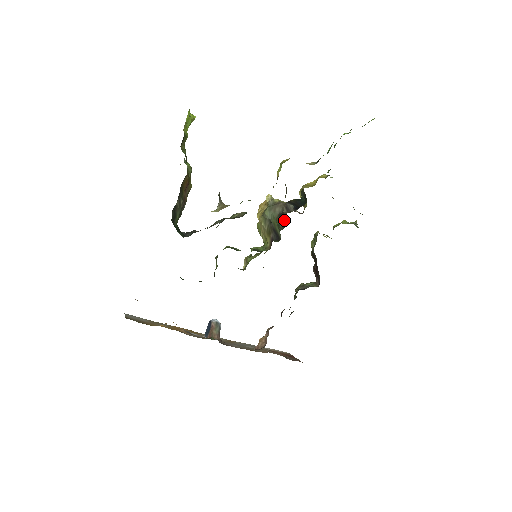
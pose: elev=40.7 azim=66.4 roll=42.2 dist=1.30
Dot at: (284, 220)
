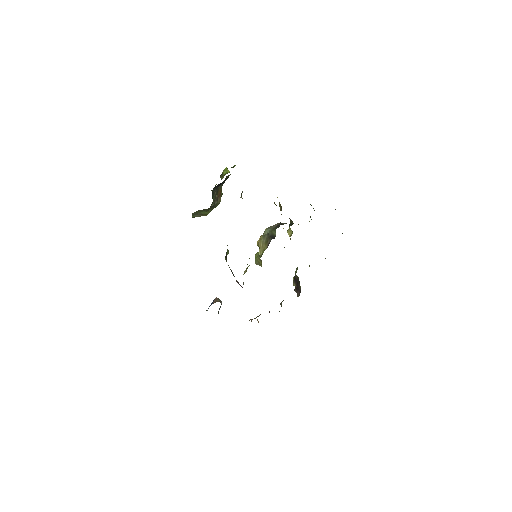
Dot at: (279, 224)
